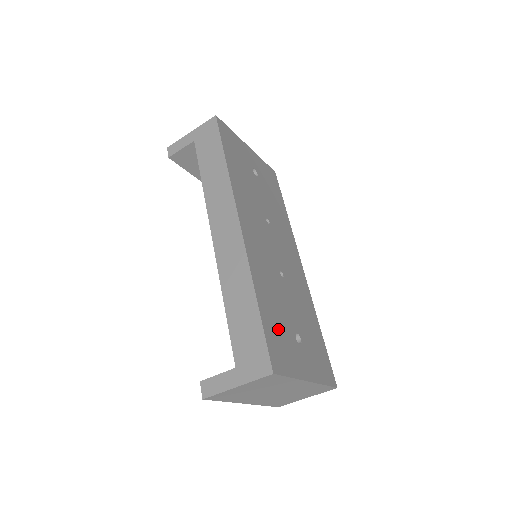
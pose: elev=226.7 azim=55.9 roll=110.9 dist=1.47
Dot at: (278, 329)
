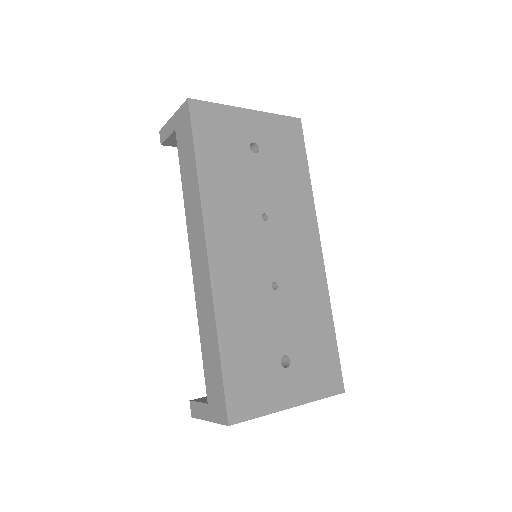
Dot at: (250, 366)
